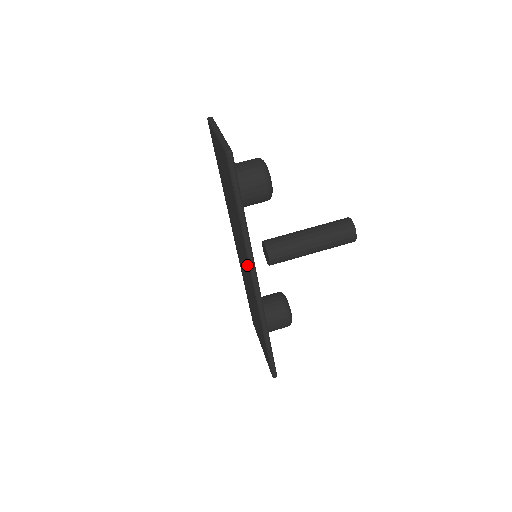
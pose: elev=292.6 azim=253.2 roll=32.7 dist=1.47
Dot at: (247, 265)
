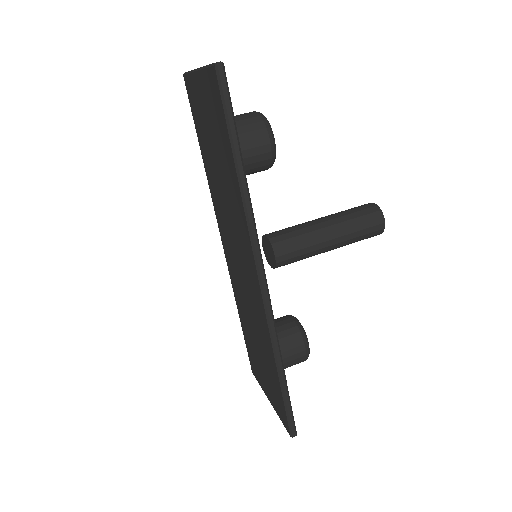
Dot at: (248, 256)
